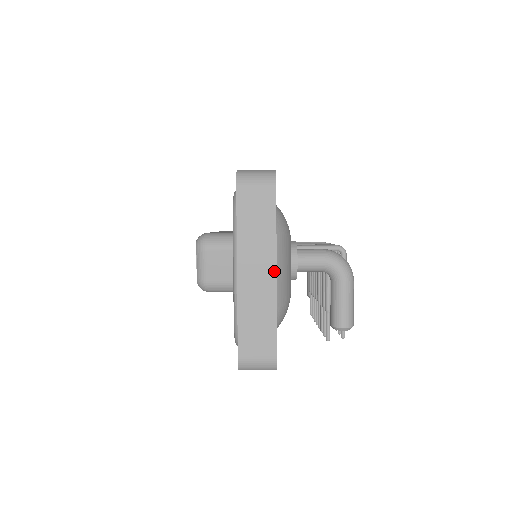
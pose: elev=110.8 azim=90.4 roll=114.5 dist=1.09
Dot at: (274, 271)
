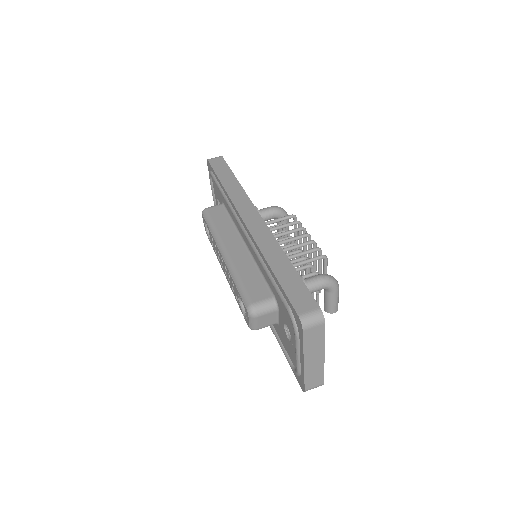
Dot at: (323, 355)
